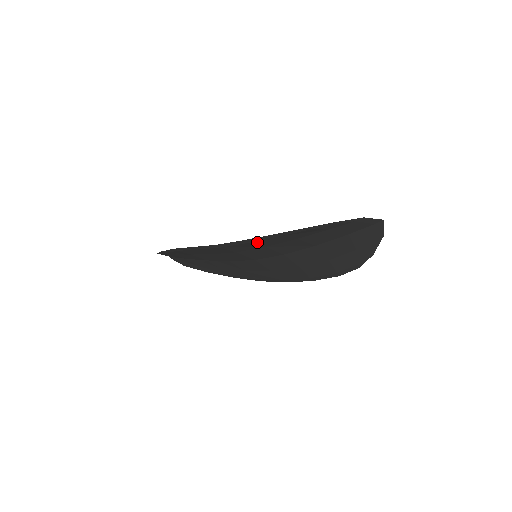
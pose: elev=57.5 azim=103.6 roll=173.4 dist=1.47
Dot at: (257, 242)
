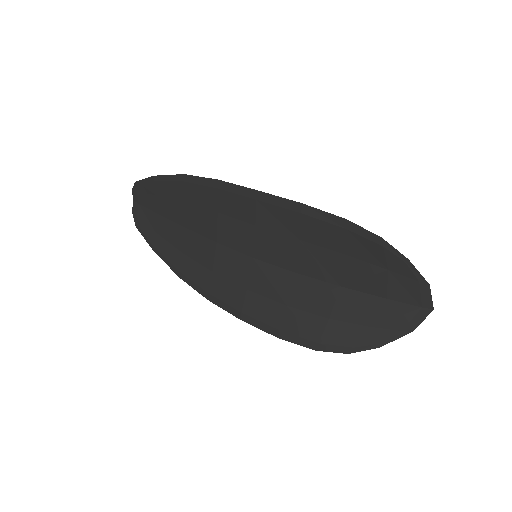
Dot at: (308, 220)
